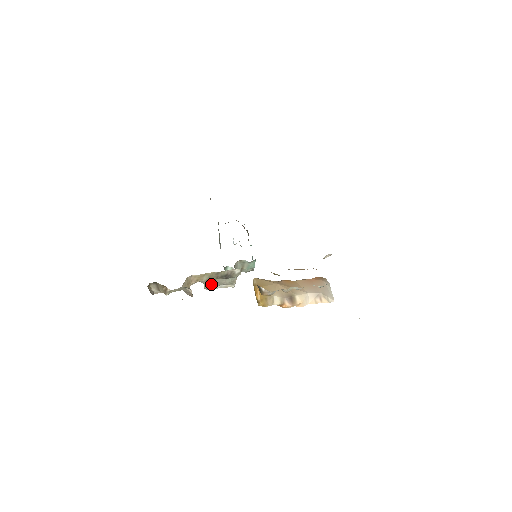
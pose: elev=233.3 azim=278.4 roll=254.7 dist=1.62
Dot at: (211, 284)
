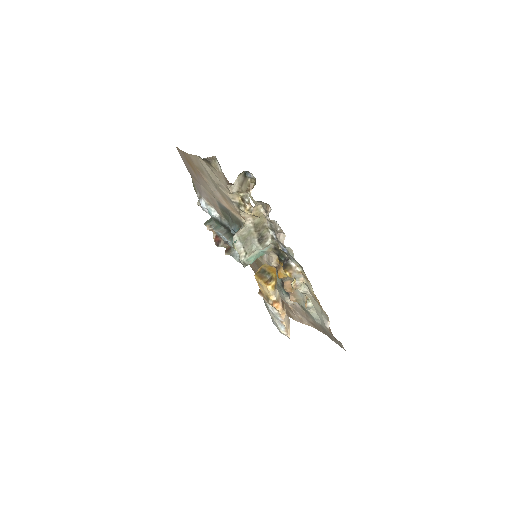
Dot at: (244, 234)
